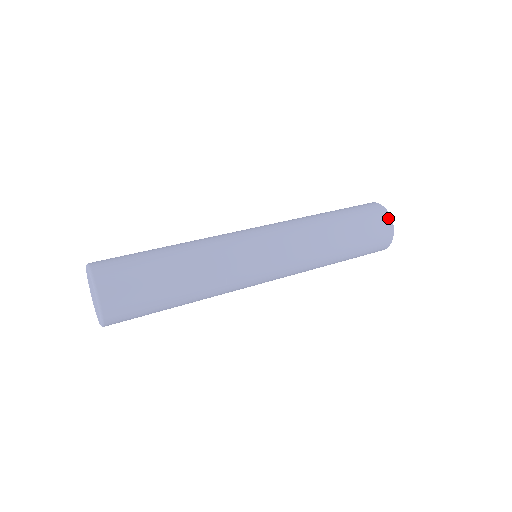
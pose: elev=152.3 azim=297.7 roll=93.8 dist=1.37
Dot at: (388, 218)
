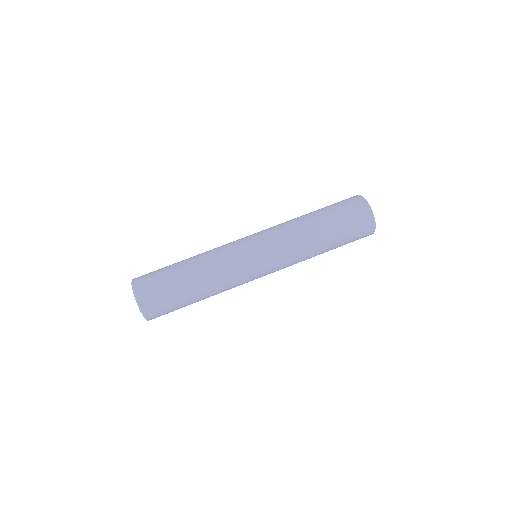
Dot at: (372, 225)
